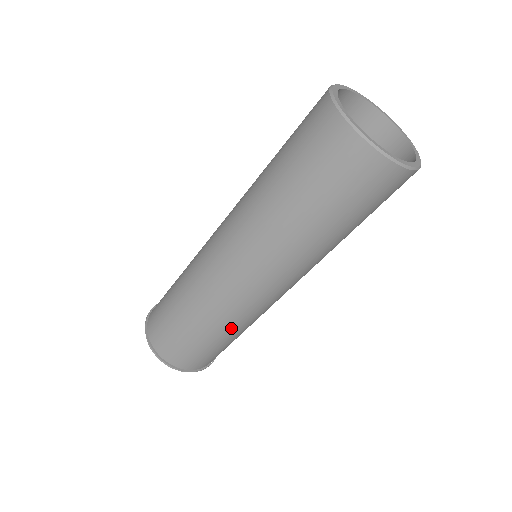
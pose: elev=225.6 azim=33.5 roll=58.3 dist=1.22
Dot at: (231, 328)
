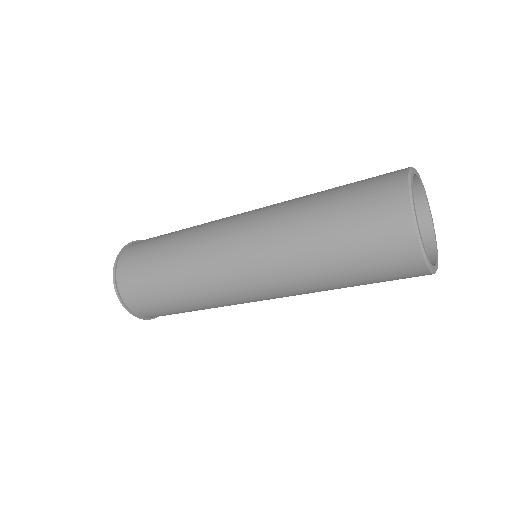
Dot at: (204, 306)
